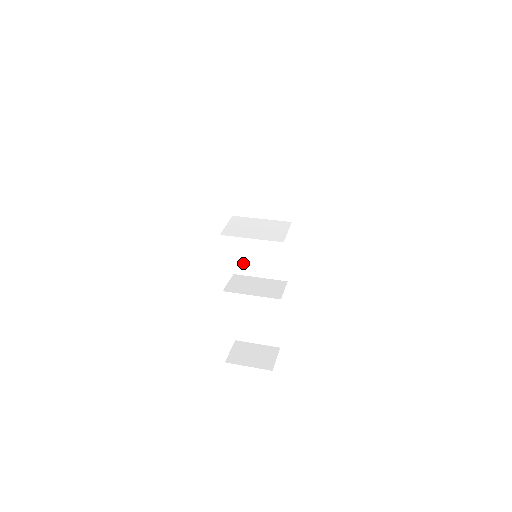
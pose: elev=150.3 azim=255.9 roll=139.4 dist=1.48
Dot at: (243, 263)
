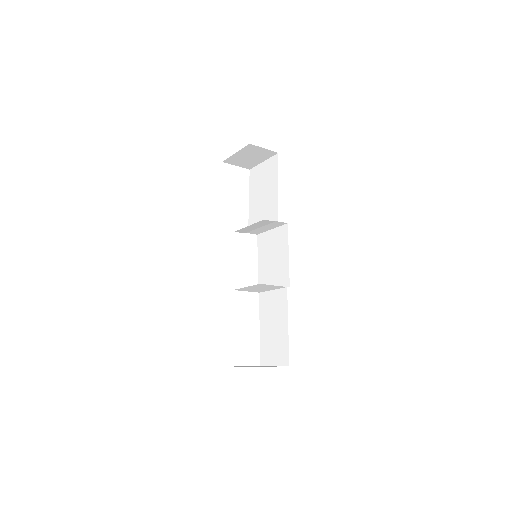
Dot at: (263, 280)
